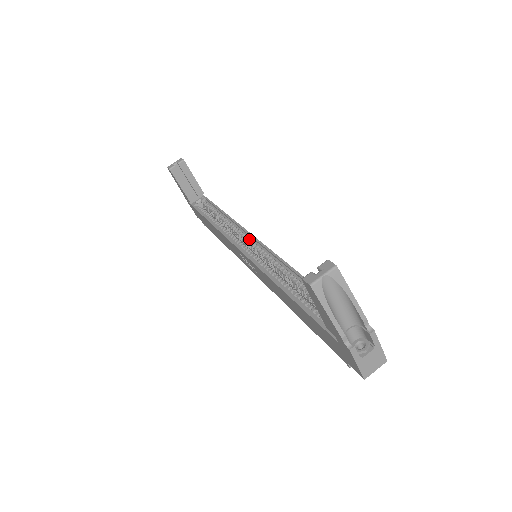
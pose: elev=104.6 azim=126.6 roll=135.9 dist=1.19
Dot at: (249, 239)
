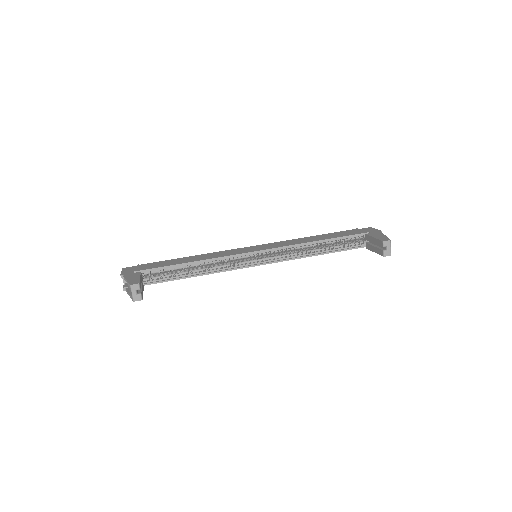
Dot at: (247, 256)
